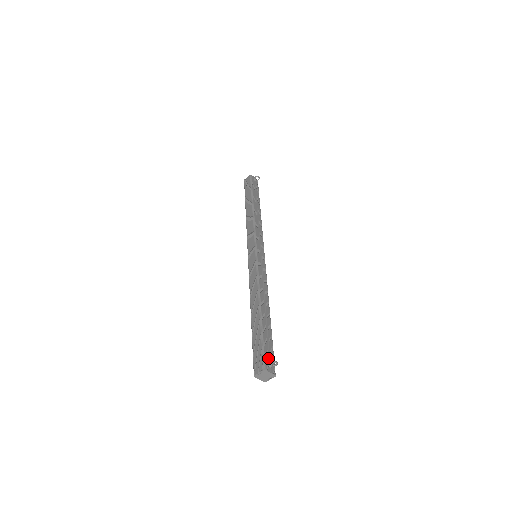
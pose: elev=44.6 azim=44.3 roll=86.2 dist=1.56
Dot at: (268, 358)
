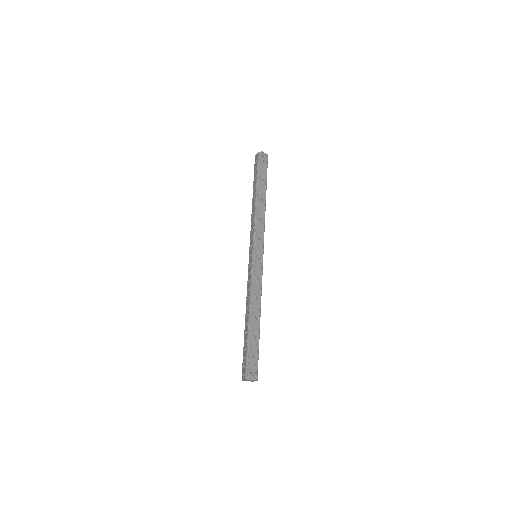
Dot at: (251, 367)
